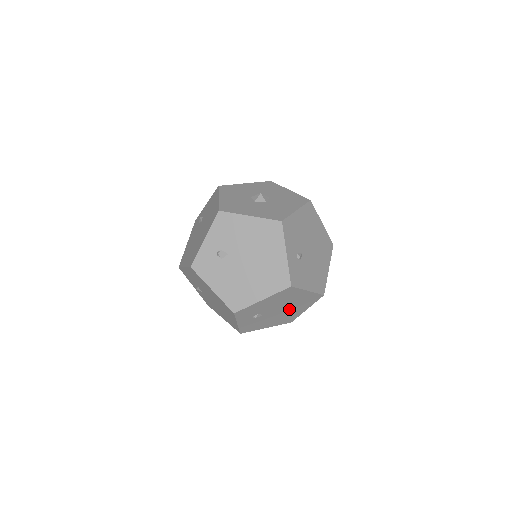
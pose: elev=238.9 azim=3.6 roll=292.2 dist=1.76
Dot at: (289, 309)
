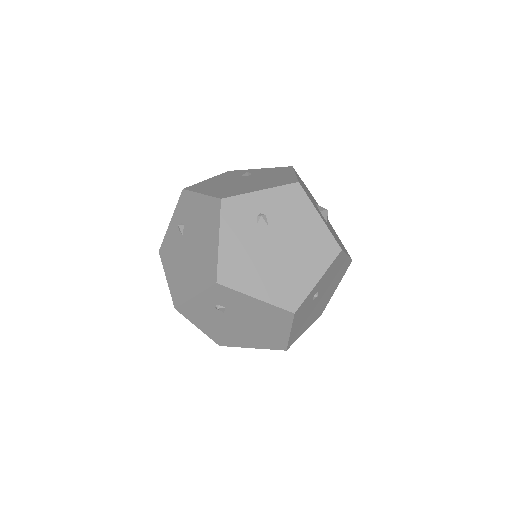
Dot at: (246, 332)
